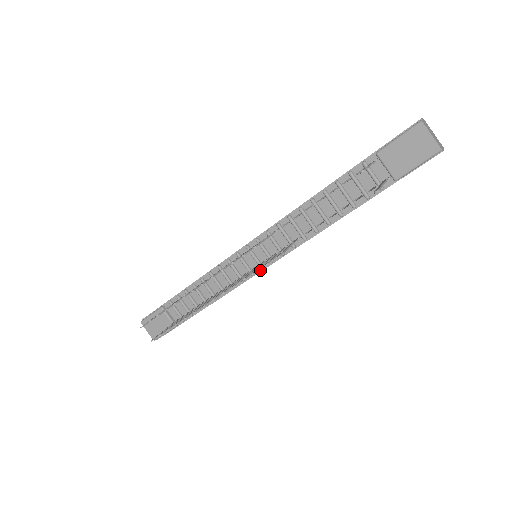
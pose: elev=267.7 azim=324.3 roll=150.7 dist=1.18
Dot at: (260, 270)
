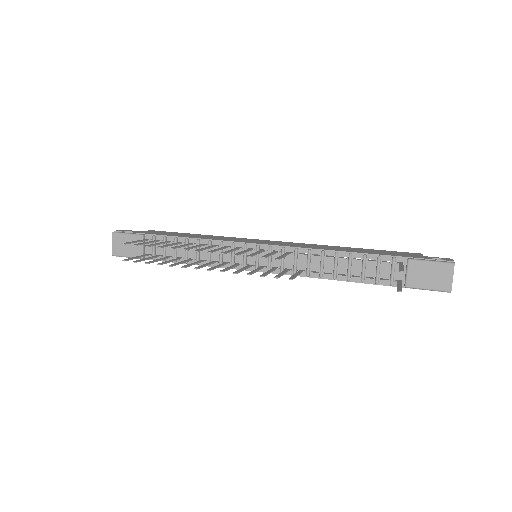
Dot at: occluded
